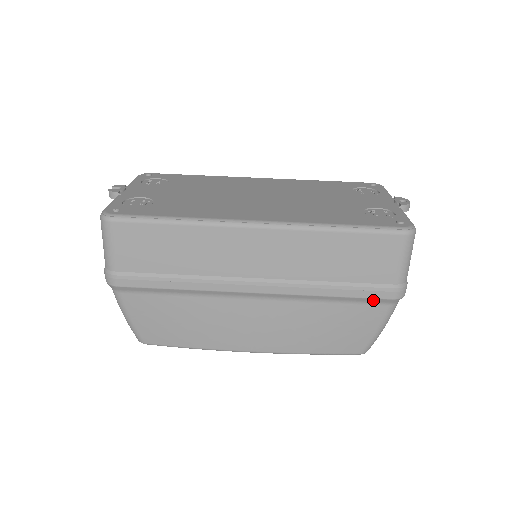
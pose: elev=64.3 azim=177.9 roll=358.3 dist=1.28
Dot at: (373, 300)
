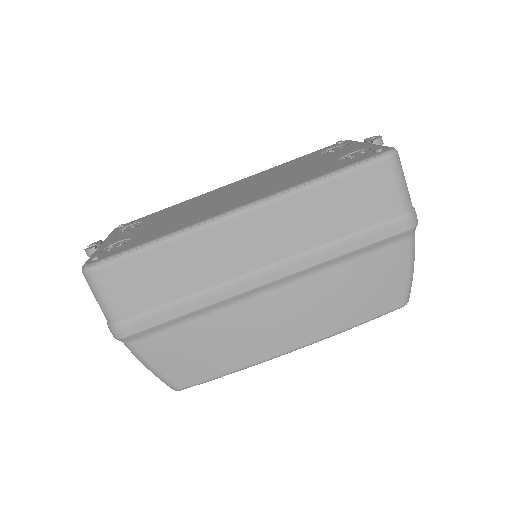
Dot at: (388, 240)
